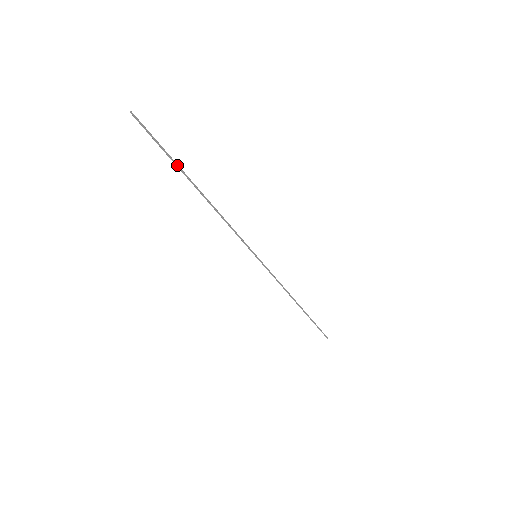
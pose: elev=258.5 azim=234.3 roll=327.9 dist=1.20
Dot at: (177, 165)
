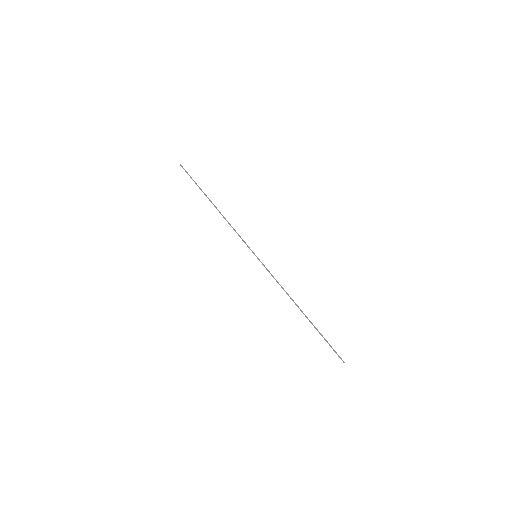
Dot at: occluded
